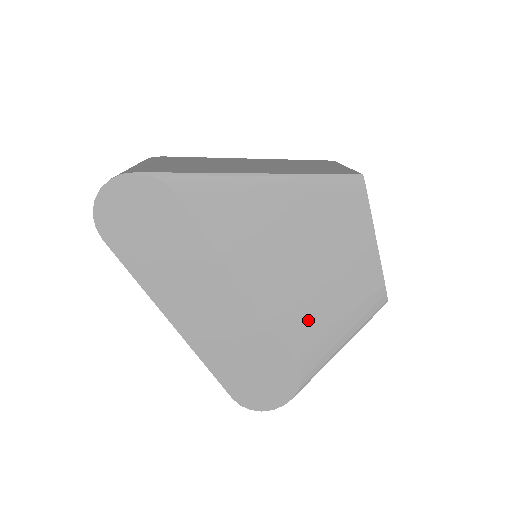
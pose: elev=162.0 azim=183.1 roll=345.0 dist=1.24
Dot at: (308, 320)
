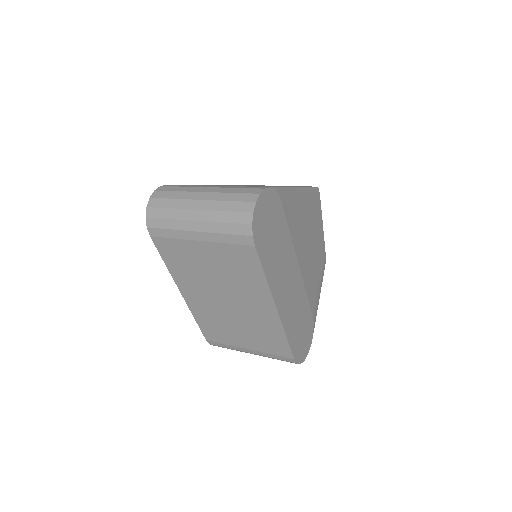
Dot at: (314, 285)
